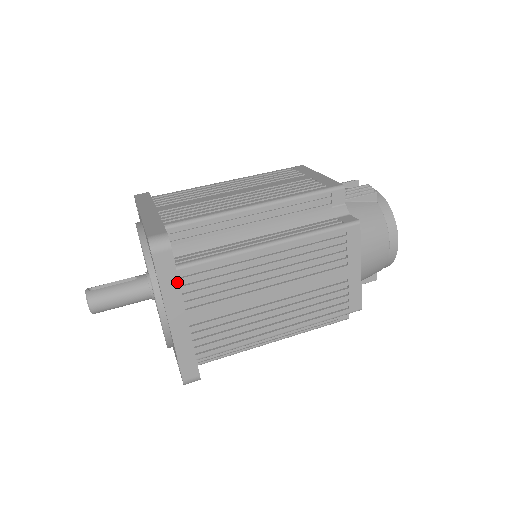
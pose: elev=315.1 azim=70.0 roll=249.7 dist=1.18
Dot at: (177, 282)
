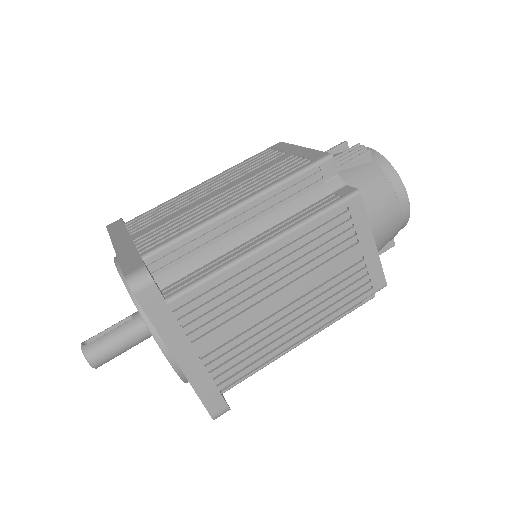
Dot at: (172, 316)
